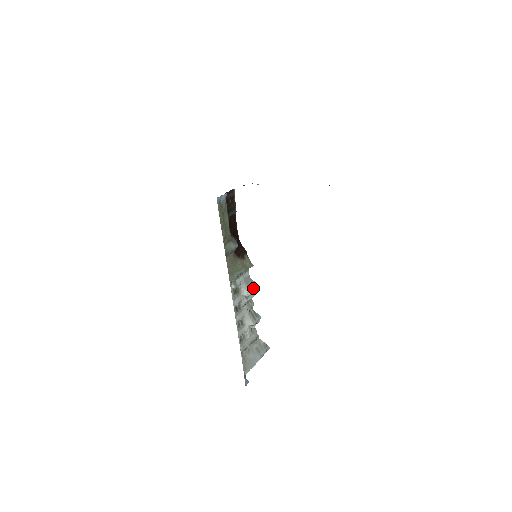
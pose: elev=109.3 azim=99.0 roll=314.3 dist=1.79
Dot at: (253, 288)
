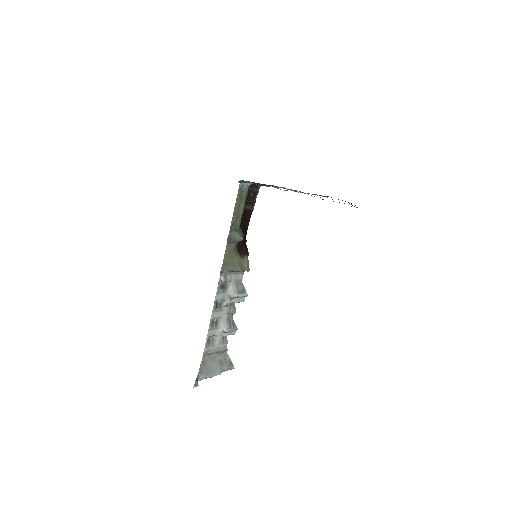
Dot at: (241, 293)
